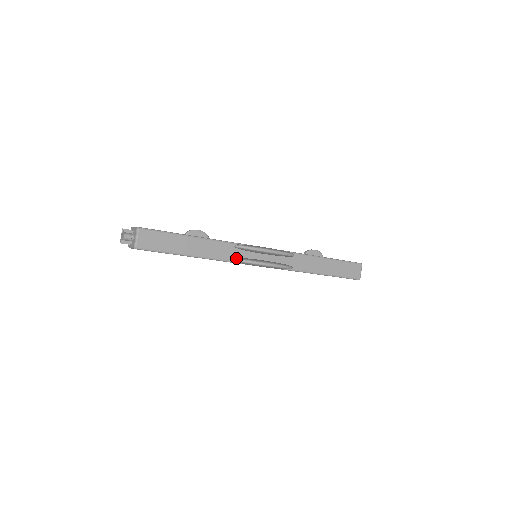
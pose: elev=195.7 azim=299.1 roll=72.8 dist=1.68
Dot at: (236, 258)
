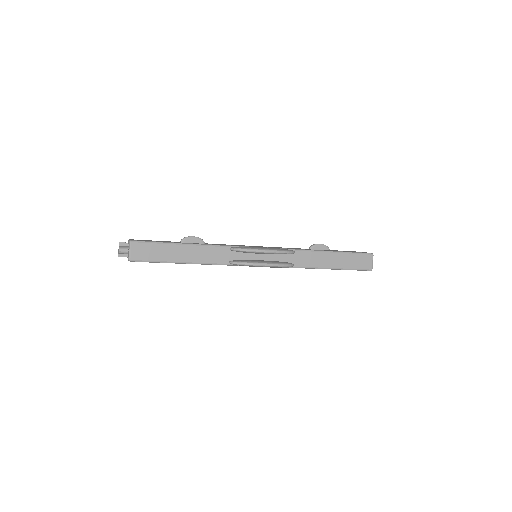
Dot at: (232, 261)
